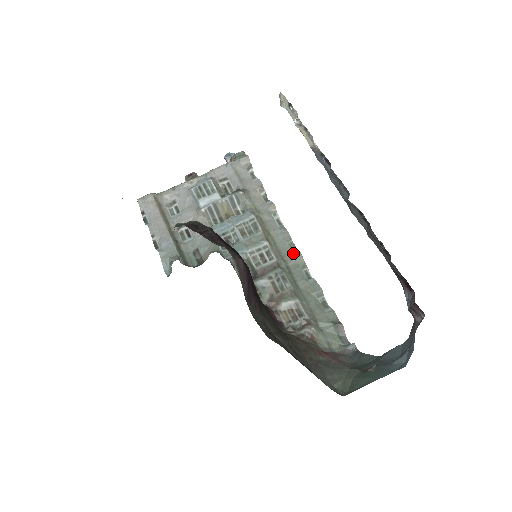
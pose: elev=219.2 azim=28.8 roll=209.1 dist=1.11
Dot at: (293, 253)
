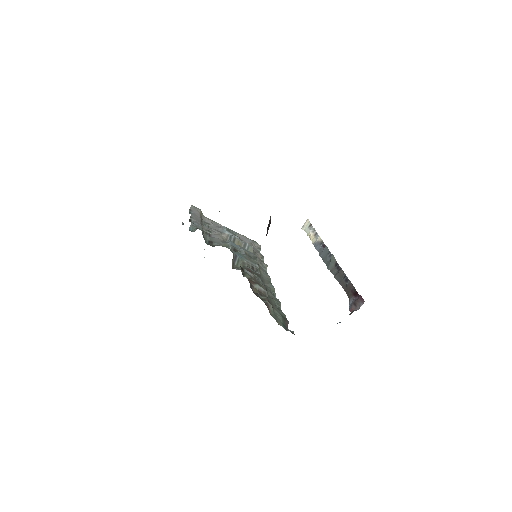
Dot at: (270, 283)
